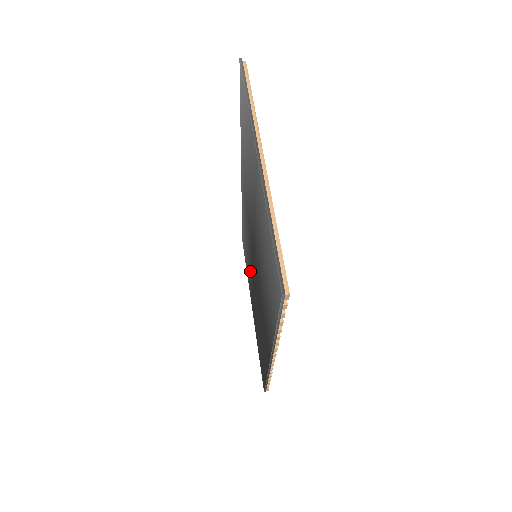
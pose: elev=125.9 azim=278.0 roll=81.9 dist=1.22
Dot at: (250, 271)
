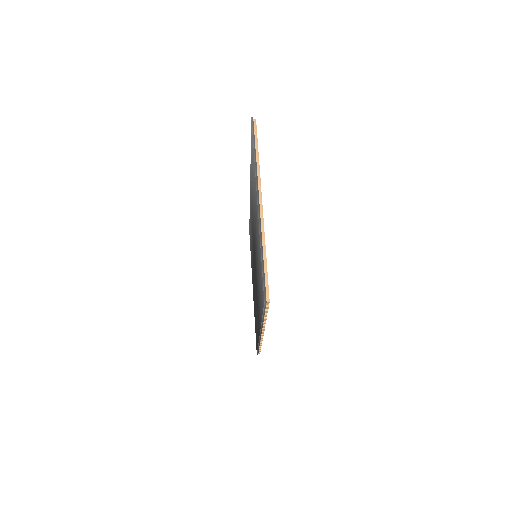
Dot at: occluded
